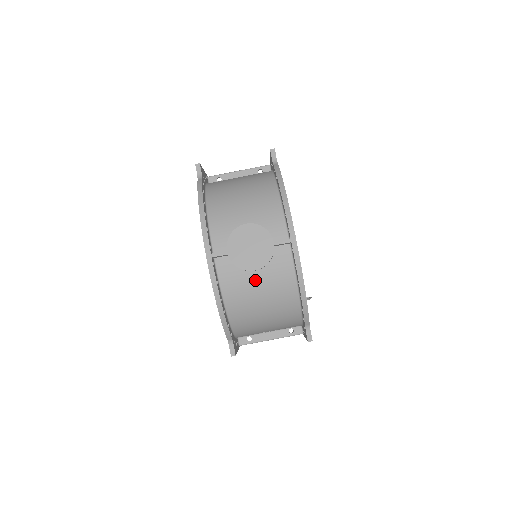
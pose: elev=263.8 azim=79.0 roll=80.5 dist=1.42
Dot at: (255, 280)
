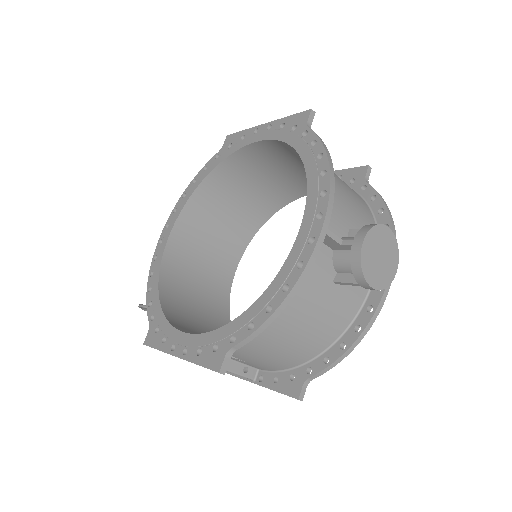
Dot at: (325, 294)
